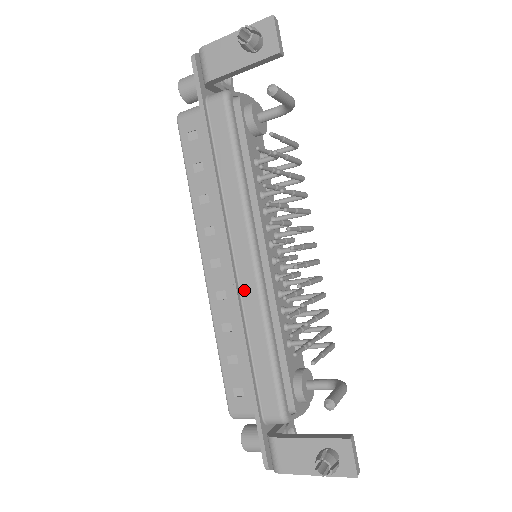
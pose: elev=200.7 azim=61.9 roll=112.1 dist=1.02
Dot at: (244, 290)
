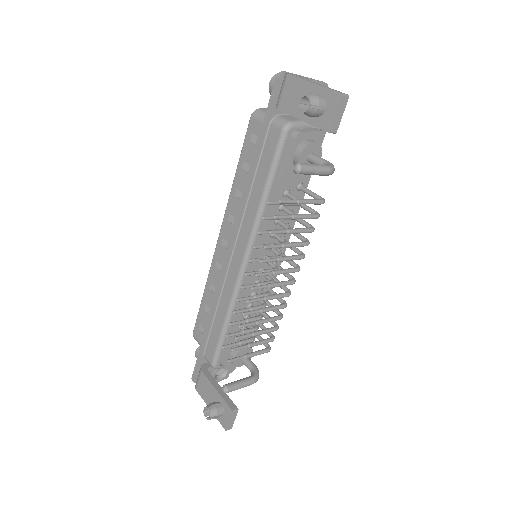
Dot at: (229, 278)
